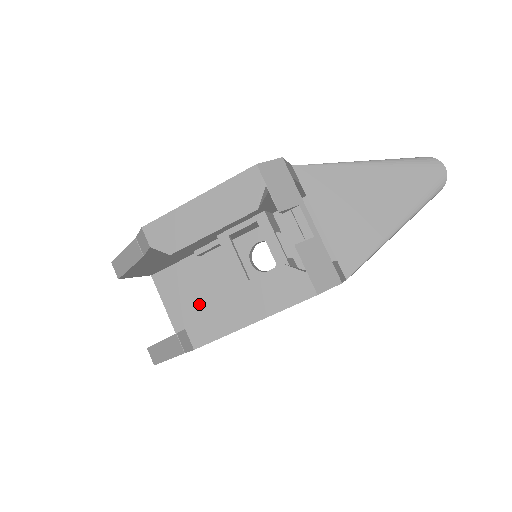
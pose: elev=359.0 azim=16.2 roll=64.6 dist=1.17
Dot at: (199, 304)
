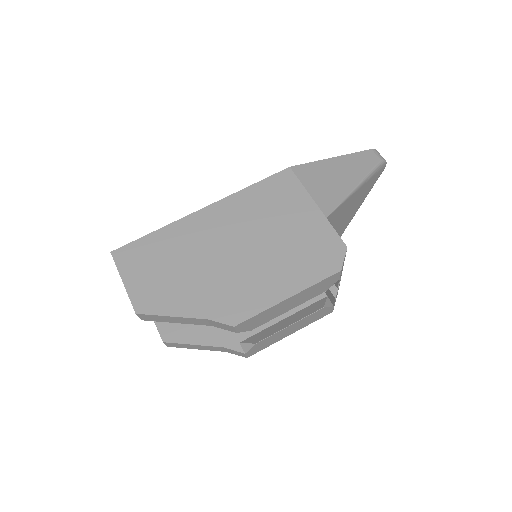
Dot at: (261, 341)
